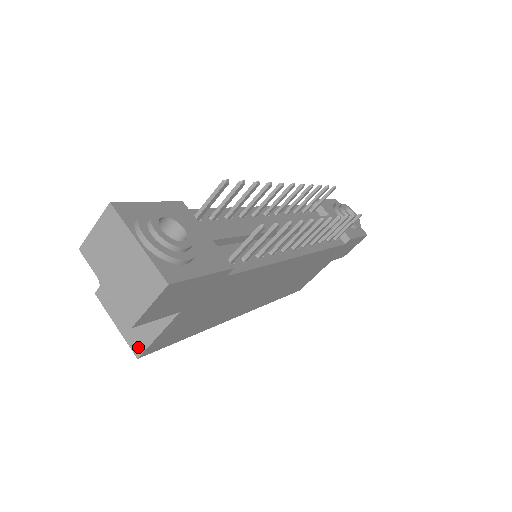
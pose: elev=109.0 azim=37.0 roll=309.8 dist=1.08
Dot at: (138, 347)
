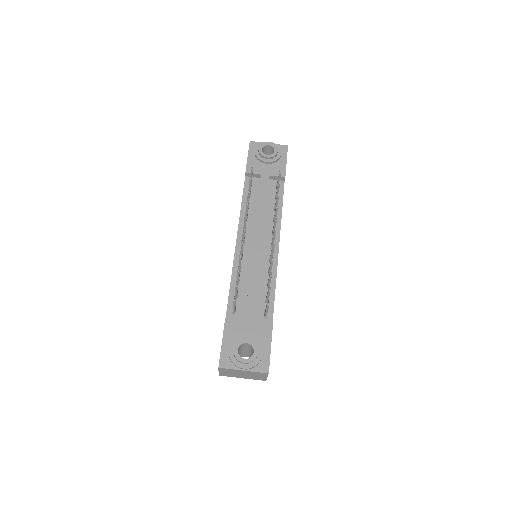
Dot at: occluded
